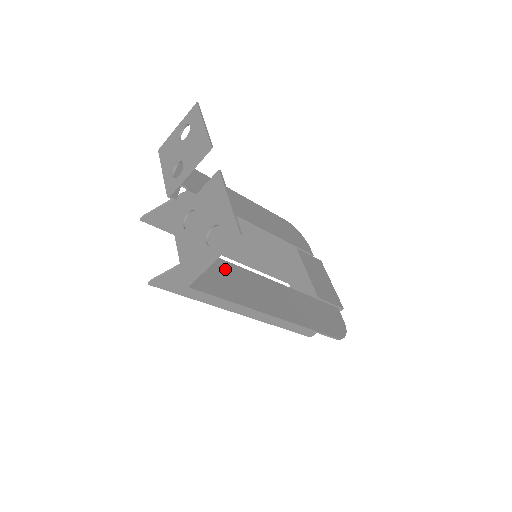
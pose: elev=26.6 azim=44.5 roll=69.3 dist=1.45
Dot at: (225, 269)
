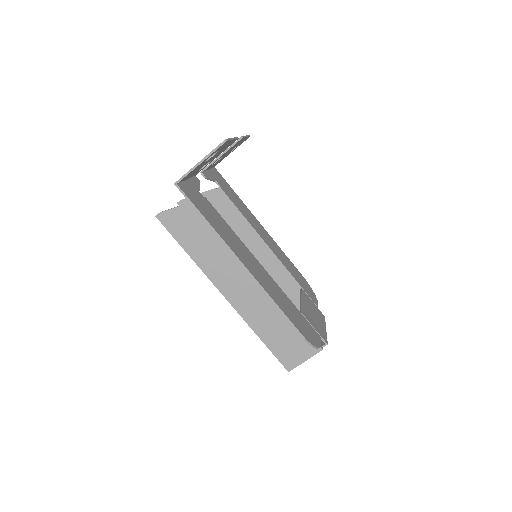
Dot at: (217, 216)
